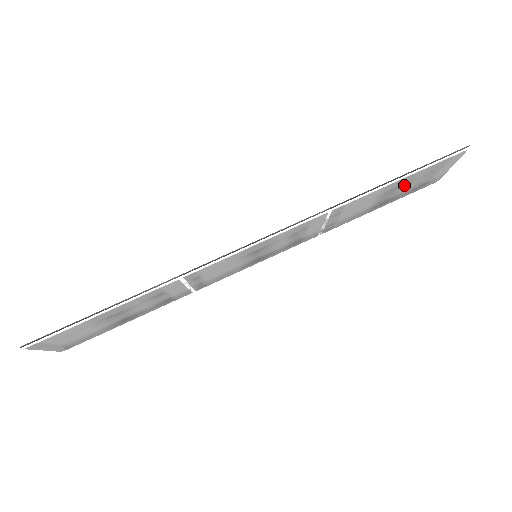
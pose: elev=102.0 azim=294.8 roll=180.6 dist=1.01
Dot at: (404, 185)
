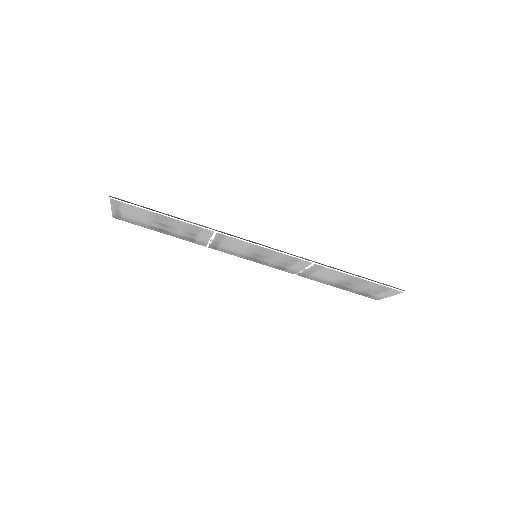
Dot at: (360, 284)
